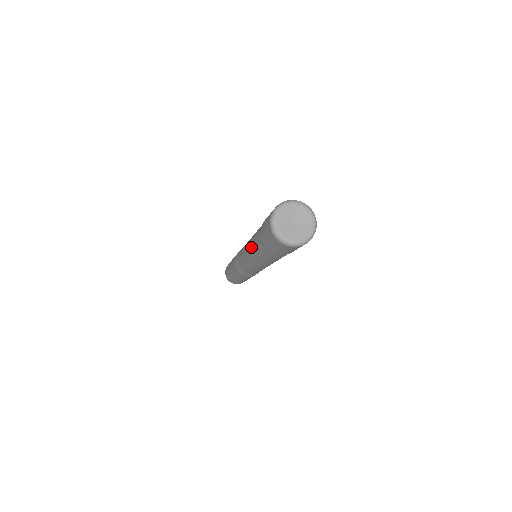
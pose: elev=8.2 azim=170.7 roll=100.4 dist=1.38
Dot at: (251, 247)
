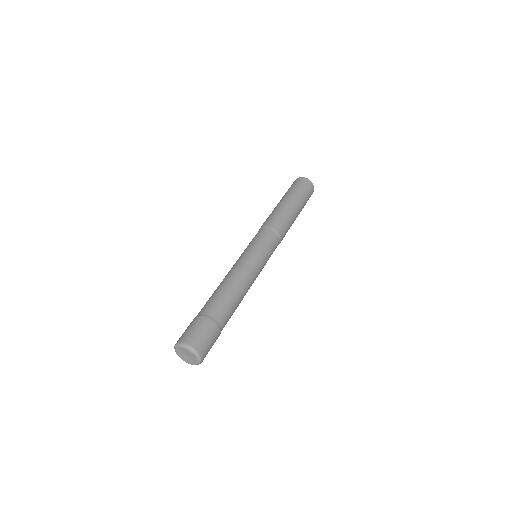
Dot at: occluded
